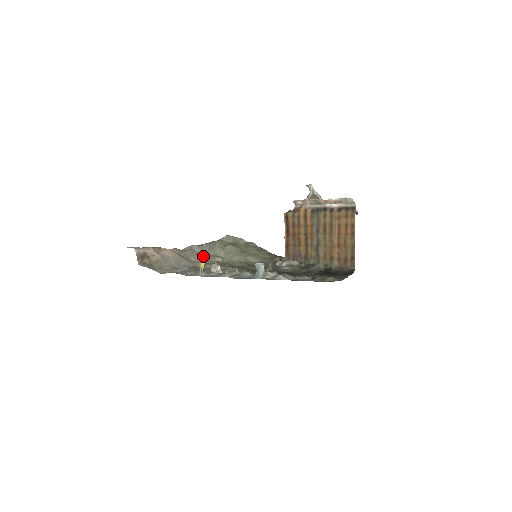
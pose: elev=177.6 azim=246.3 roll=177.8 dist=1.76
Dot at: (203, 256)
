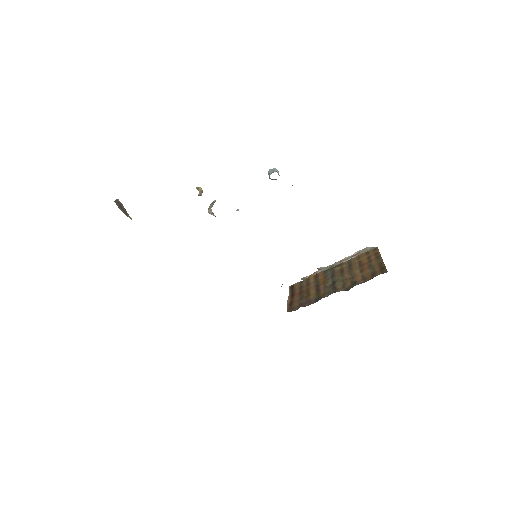
Dot at: occluded
